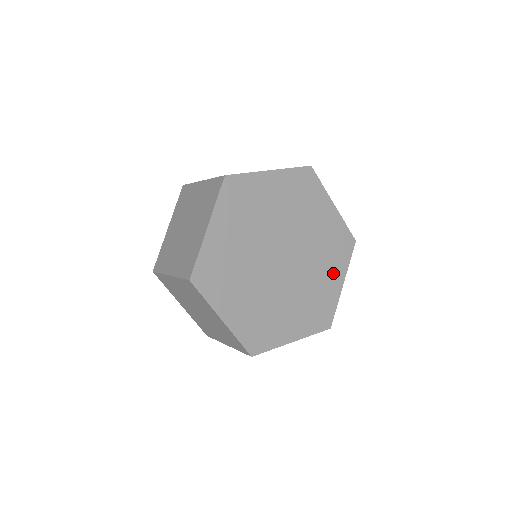
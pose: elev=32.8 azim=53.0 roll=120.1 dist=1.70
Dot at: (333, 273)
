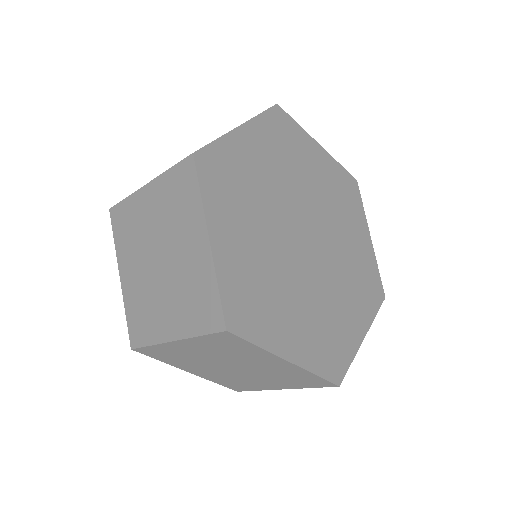
Dot at: (356, 312)
